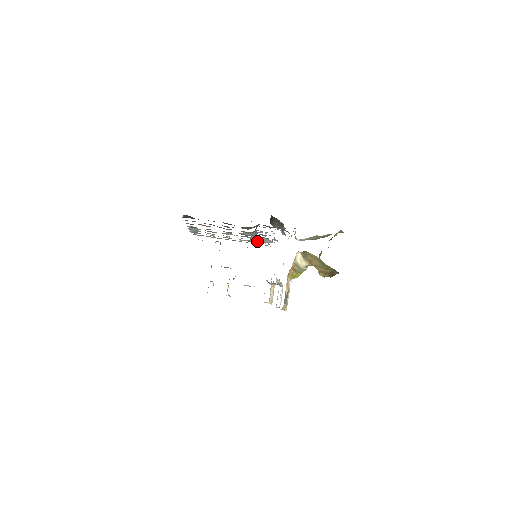
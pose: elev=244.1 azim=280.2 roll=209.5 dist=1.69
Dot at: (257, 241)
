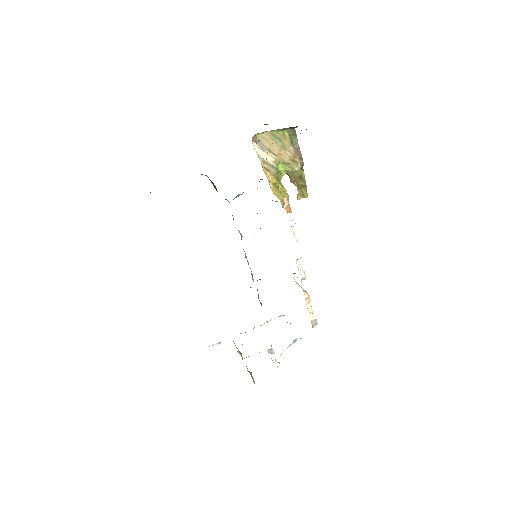
Dot at: occluded
